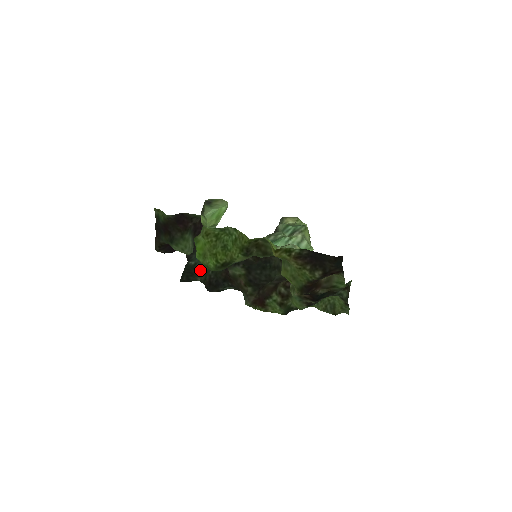
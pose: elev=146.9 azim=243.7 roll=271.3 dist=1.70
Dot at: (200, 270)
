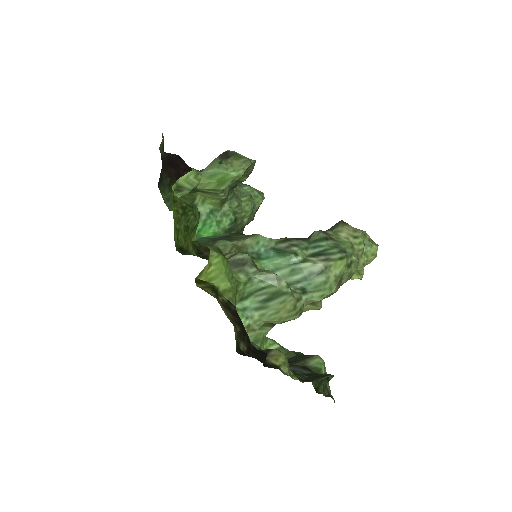
Dot at: occluded
